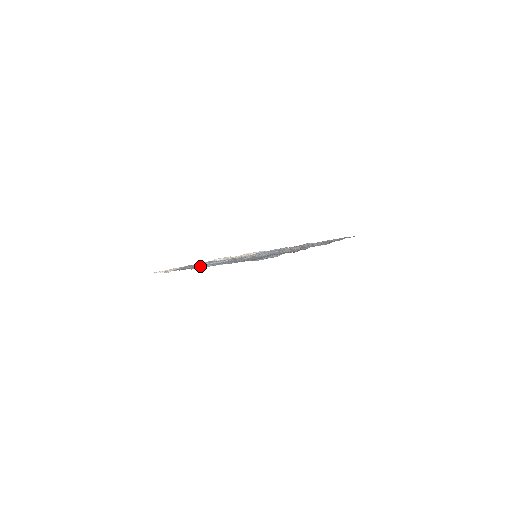
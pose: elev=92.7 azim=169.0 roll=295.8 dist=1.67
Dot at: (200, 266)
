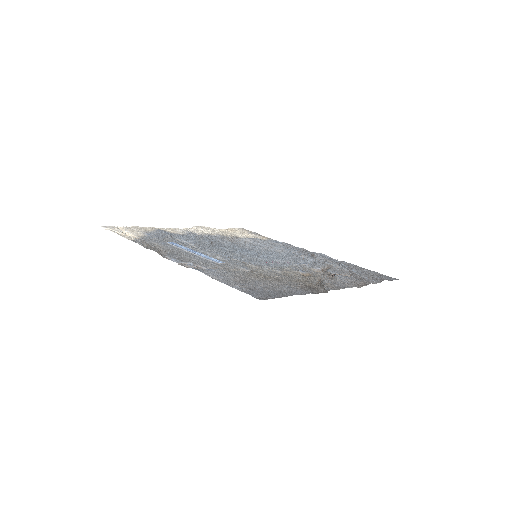
Dot at: (177, 255)
